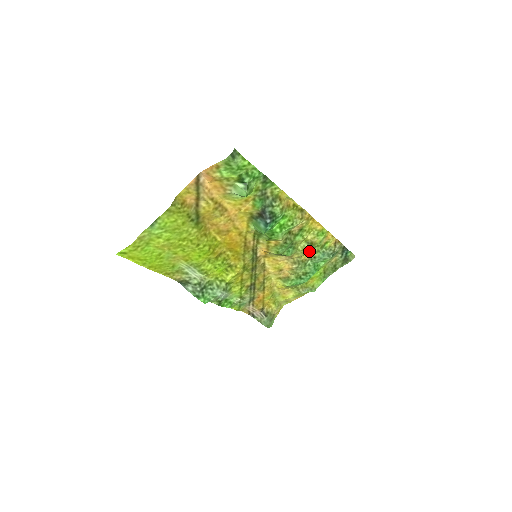
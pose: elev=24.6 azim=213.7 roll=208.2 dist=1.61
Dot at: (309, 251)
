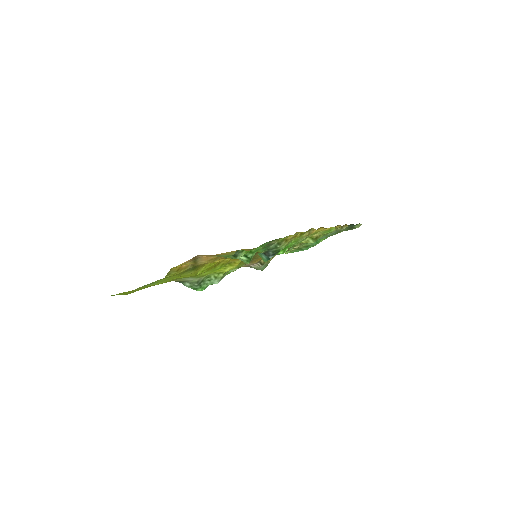
Dot at: occluded
